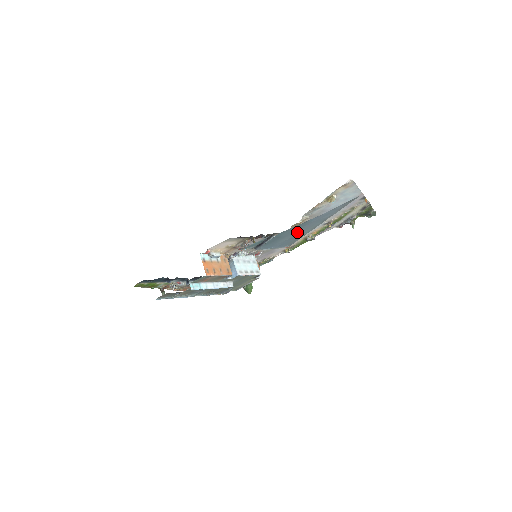
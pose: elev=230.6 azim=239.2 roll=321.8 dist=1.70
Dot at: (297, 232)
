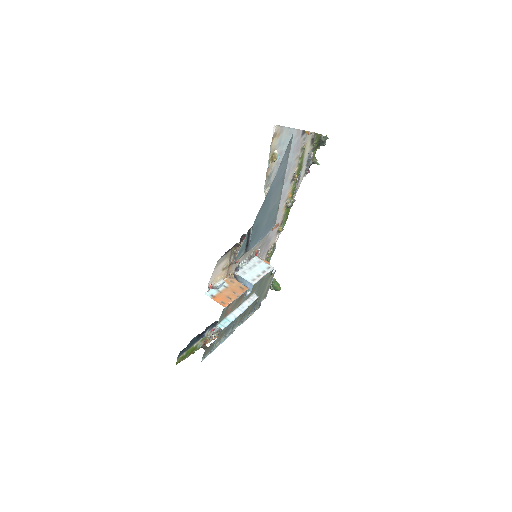
Dot at: (269, 209)
